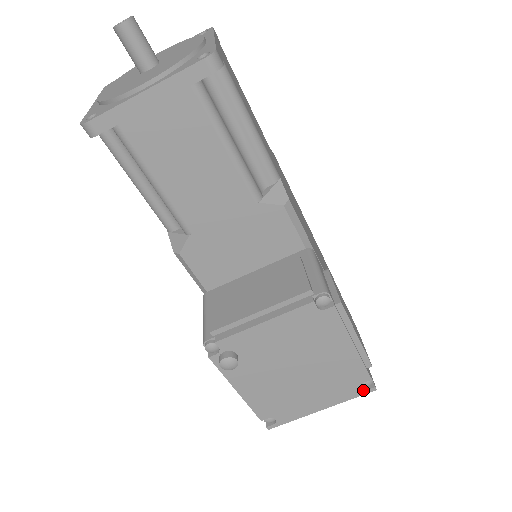
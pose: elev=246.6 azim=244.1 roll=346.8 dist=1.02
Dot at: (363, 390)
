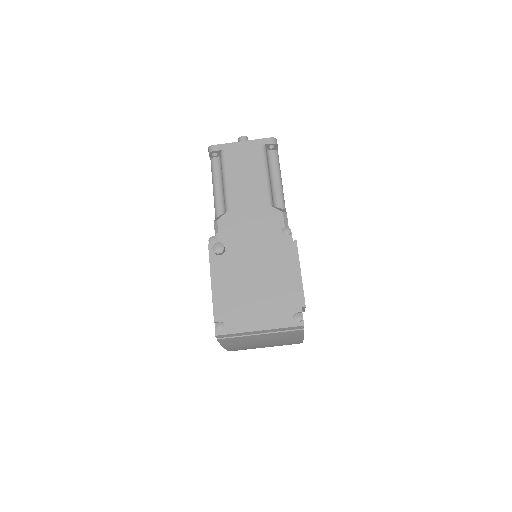
Dot at: (294, 321)
